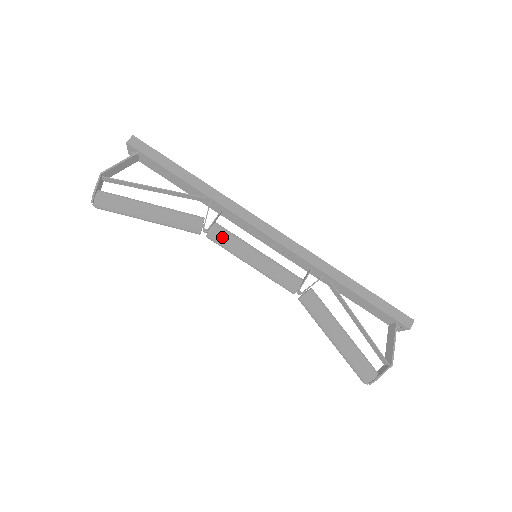
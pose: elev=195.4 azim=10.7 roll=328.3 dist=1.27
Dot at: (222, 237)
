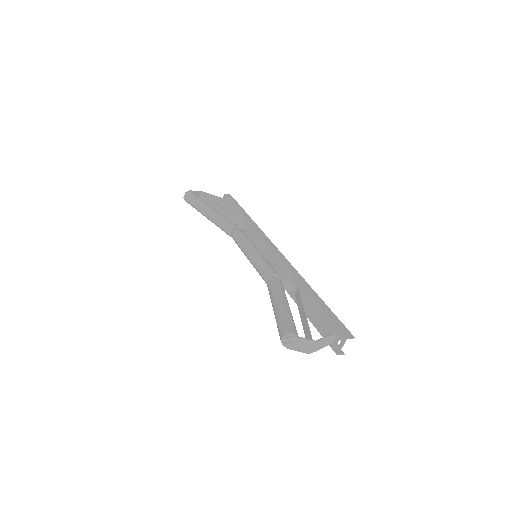
Dot at: (243, 235)
